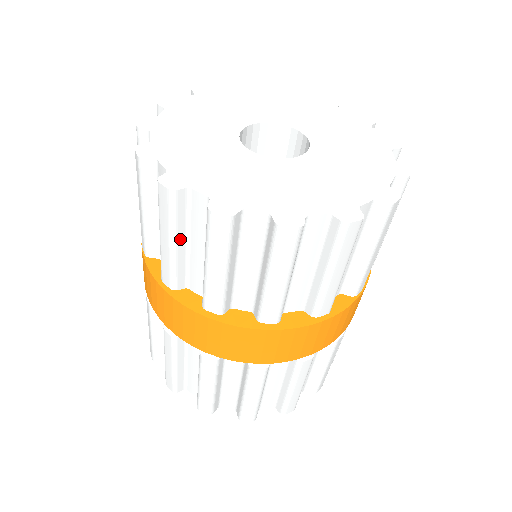
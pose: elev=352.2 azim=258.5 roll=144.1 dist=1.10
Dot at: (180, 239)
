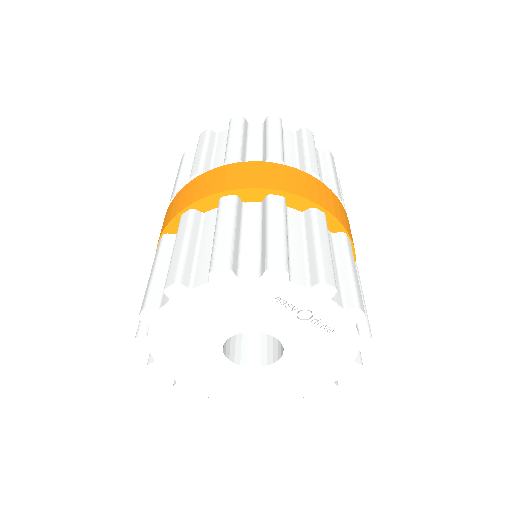
Dot at: (244, 138)
